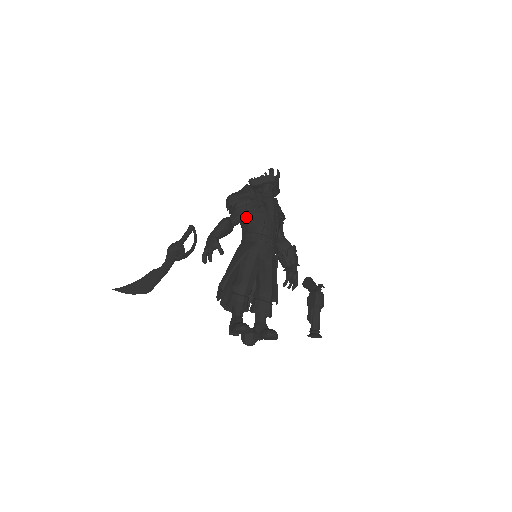
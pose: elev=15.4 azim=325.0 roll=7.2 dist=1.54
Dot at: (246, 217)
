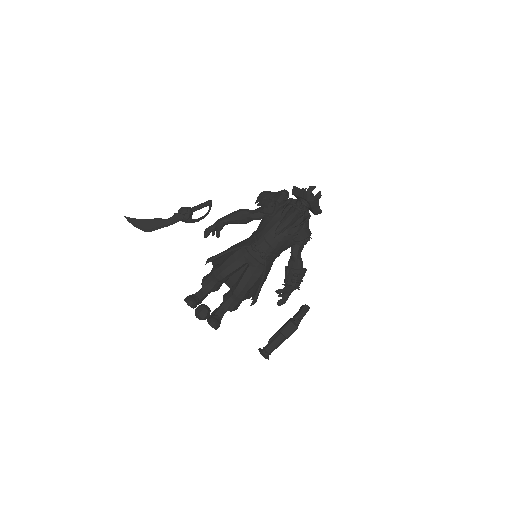
Dot at: (262, 218)
